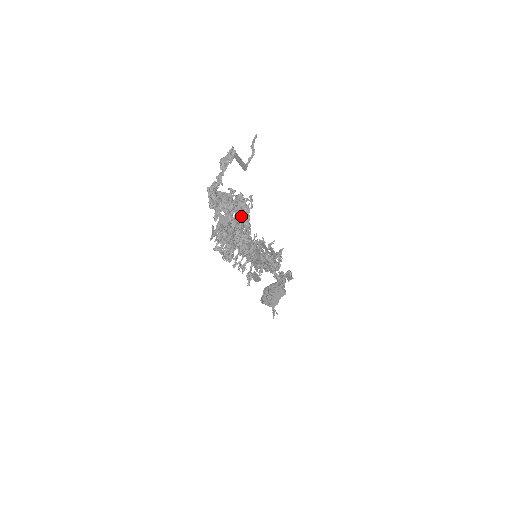
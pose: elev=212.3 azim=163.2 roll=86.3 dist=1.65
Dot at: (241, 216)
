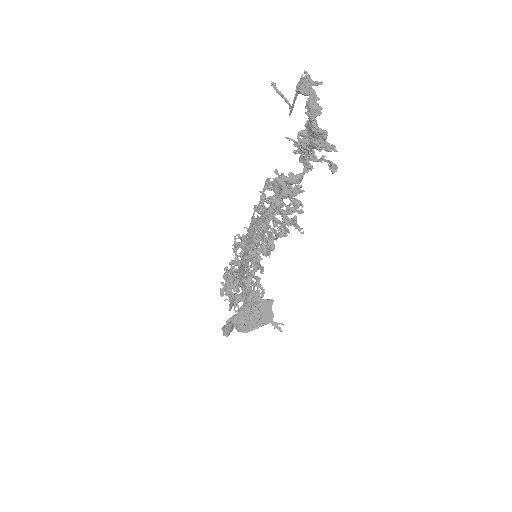
Dot at: occluded
